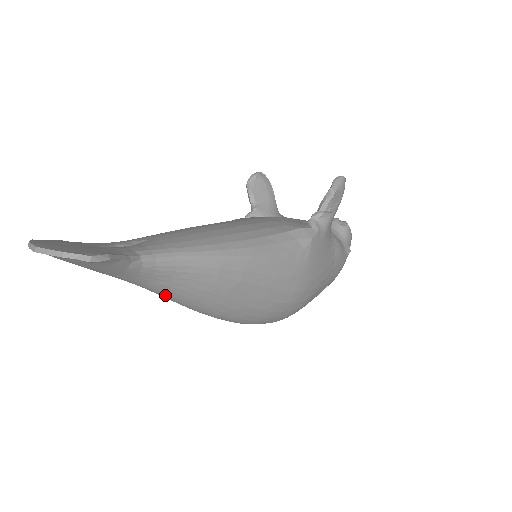
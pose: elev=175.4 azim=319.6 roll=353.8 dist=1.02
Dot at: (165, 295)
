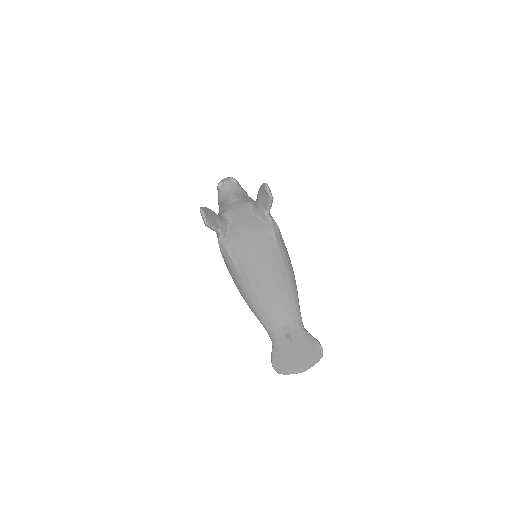
Dot at: occluded
